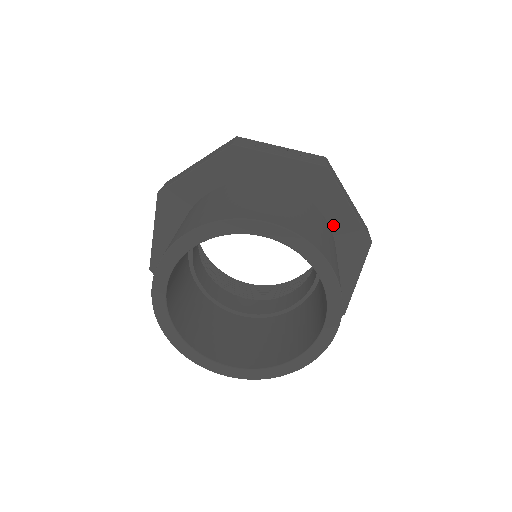
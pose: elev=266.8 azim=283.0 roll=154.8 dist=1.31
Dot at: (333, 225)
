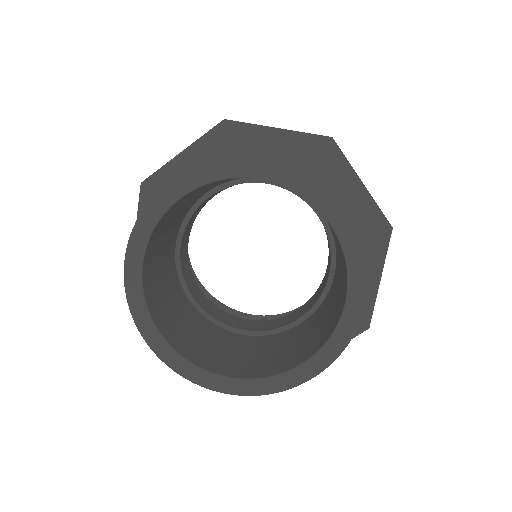
Dot at: (345, 209)
